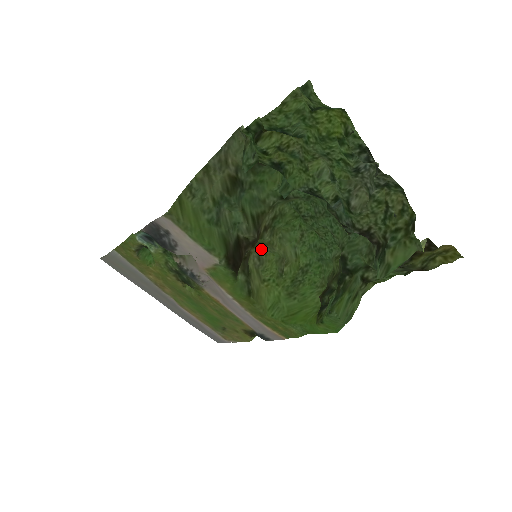
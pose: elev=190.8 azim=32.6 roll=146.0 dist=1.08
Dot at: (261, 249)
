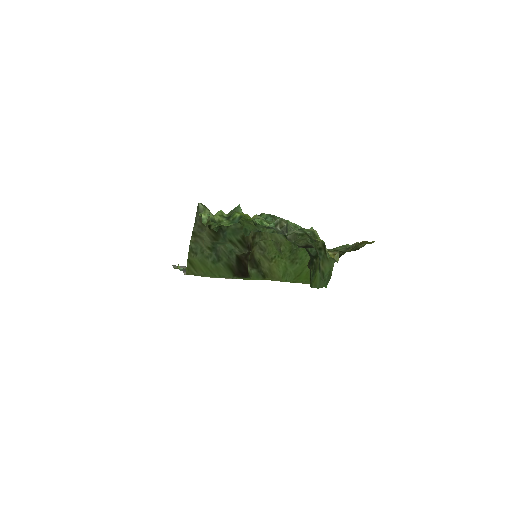
Dot at: (260, 242)
